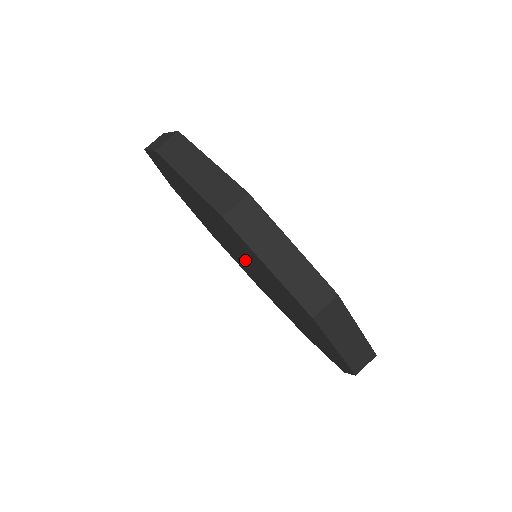
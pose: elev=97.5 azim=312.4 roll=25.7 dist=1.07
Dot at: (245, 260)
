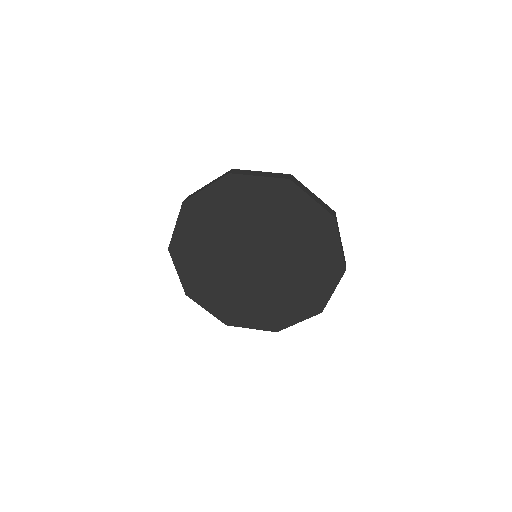
Dot at: (245, 251)
